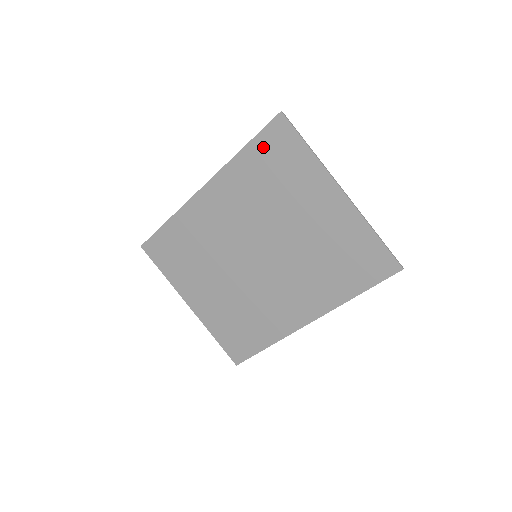
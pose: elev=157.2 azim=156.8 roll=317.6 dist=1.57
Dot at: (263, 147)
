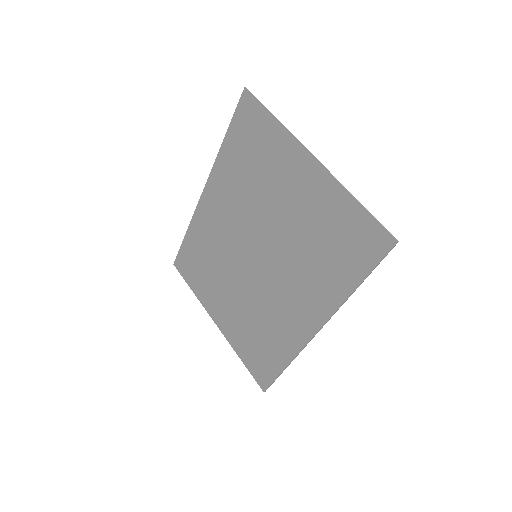
Dot at: (238, 131)
